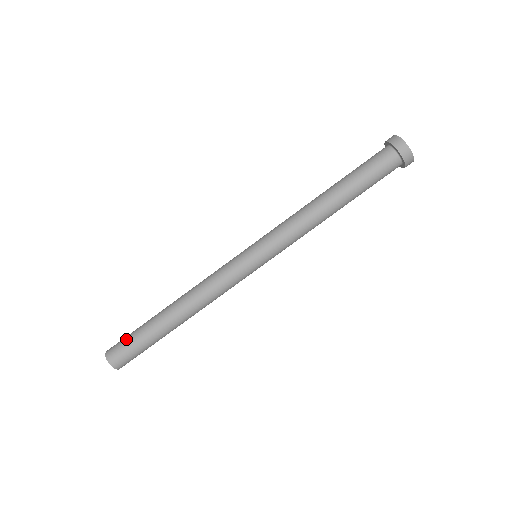
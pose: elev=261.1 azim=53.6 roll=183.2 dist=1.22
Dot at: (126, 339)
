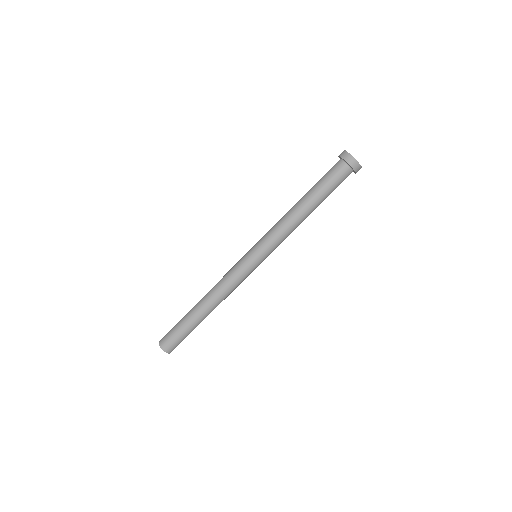
Dot at: (172, 328)
